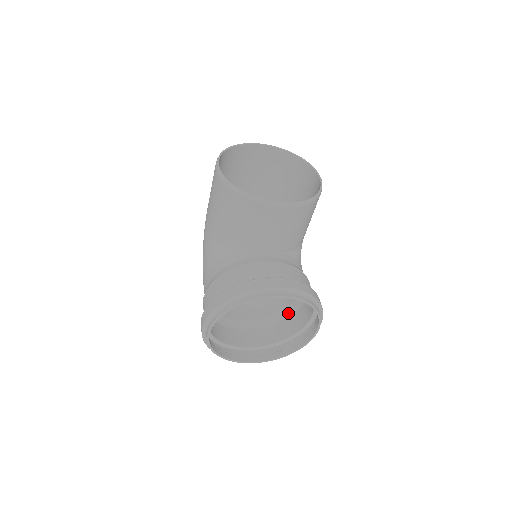
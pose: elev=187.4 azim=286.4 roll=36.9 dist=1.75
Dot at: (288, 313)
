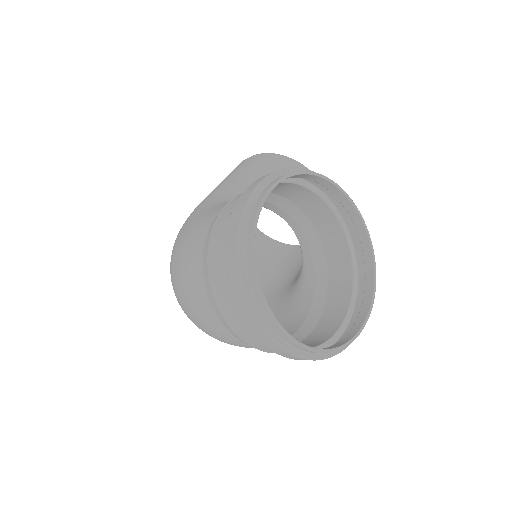
Dot at: occluded
